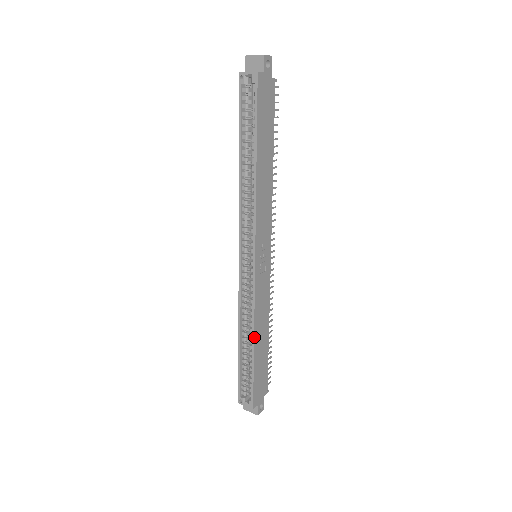
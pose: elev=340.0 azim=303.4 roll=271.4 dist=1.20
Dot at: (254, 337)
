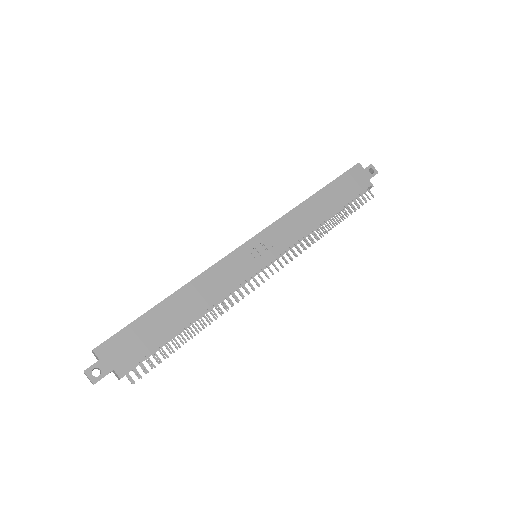
Dot at: (182, 288)
